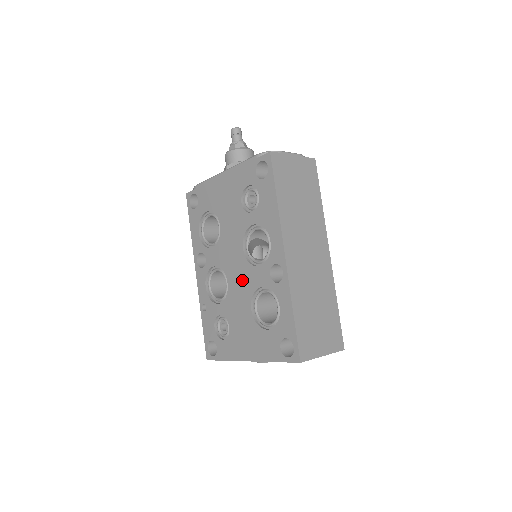
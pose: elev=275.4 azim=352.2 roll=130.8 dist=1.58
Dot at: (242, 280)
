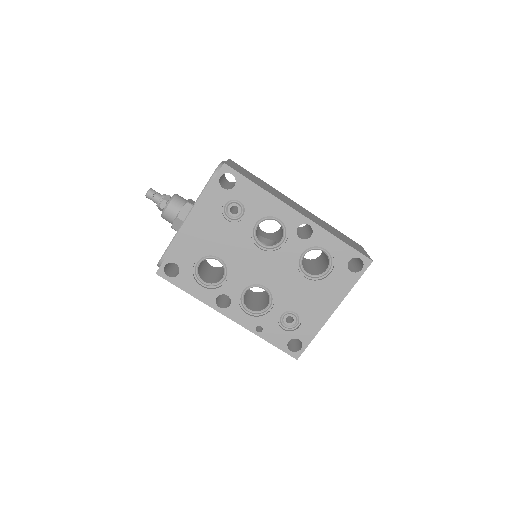
Dot at: (279, 269)
